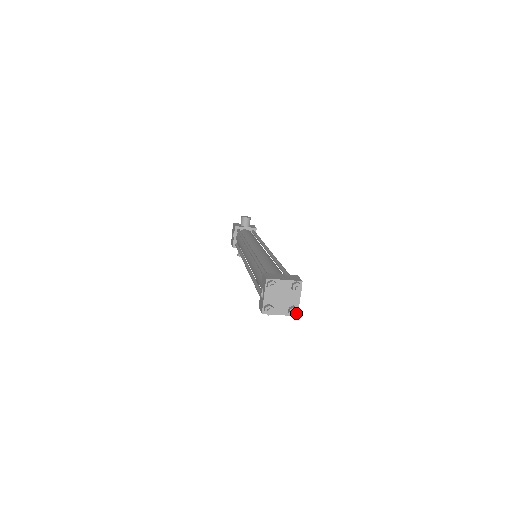
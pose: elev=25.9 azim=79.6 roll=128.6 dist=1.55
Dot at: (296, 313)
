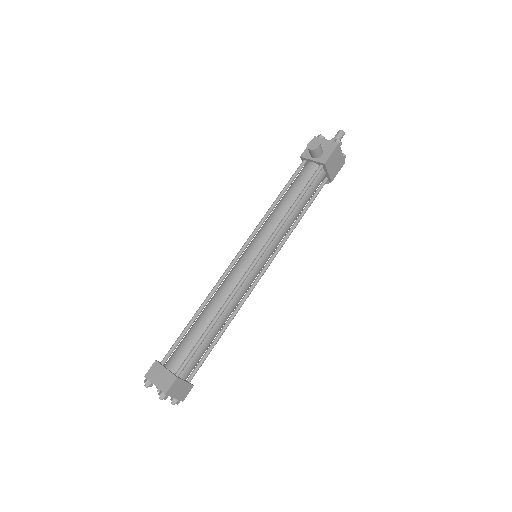
Dot at: occluded
